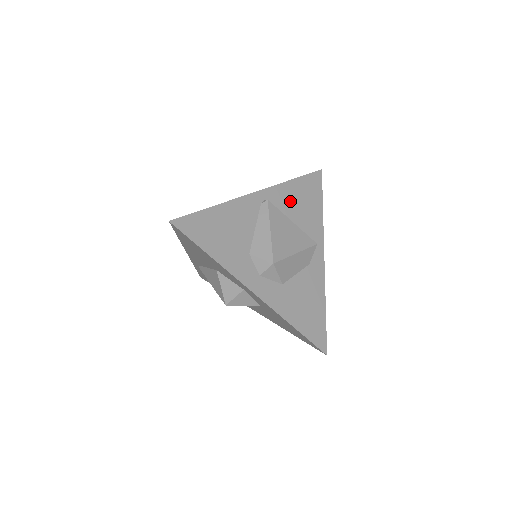
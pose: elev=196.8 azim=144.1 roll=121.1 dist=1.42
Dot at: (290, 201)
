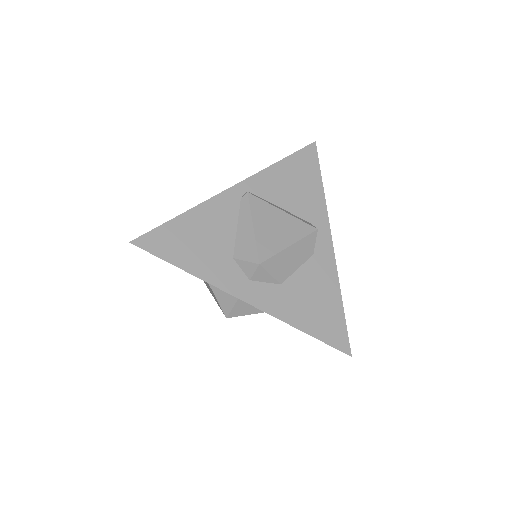
Dot at: (278, 187)
